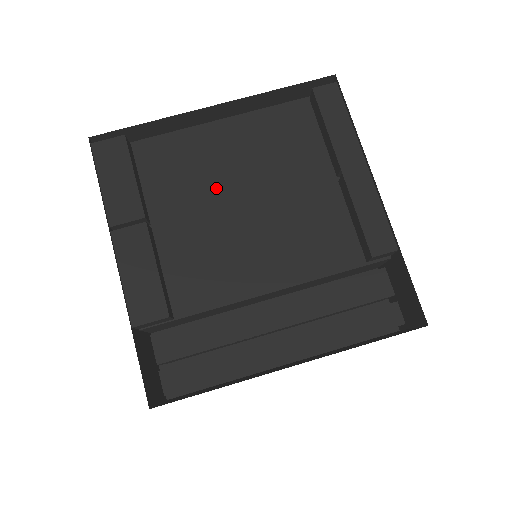
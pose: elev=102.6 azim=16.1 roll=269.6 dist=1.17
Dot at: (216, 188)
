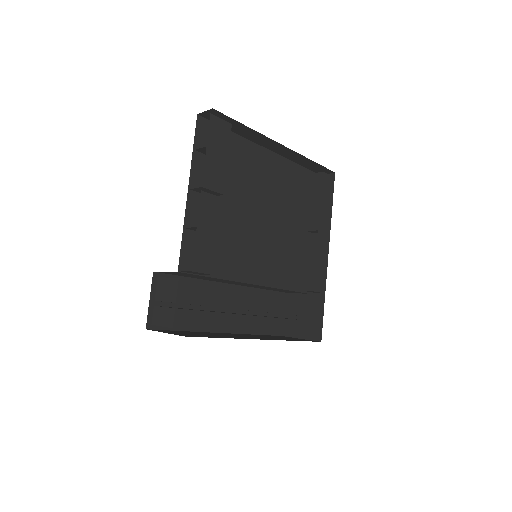
Dot at: (252, 196)
